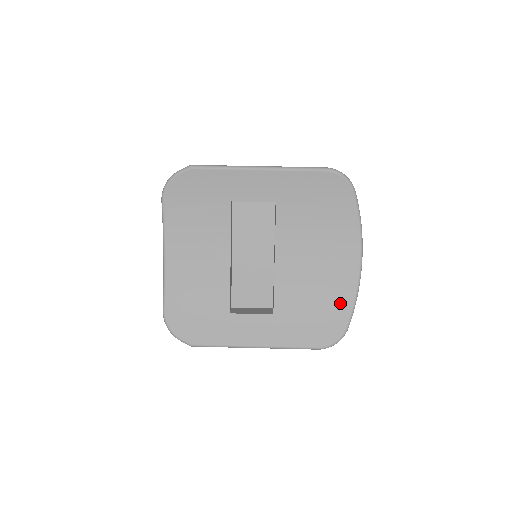
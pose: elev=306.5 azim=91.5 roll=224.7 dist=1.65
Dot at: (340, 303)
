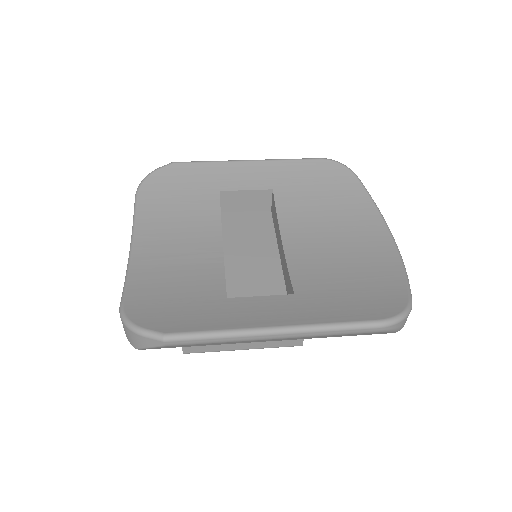
Dot at: (386, 277)
